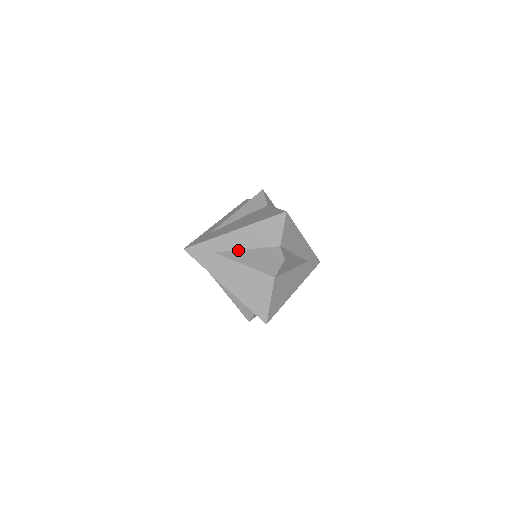
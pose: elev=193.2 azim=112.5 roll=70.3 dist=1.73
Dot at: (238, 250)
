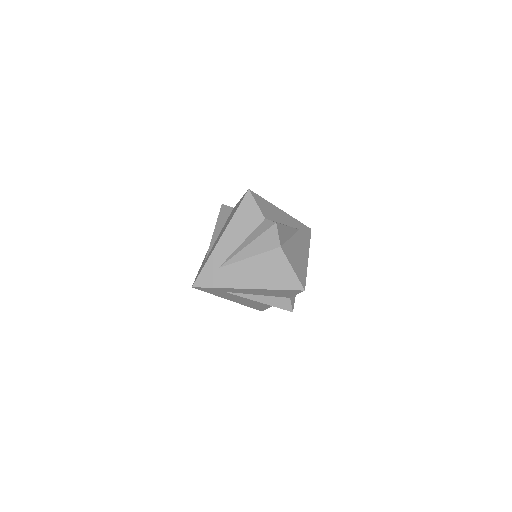
Dot at: (249, 294)
